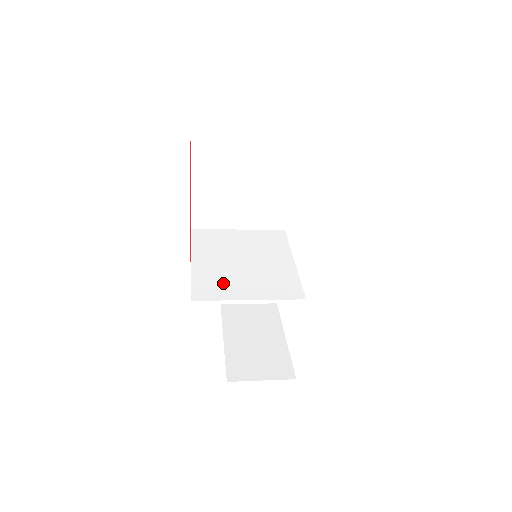
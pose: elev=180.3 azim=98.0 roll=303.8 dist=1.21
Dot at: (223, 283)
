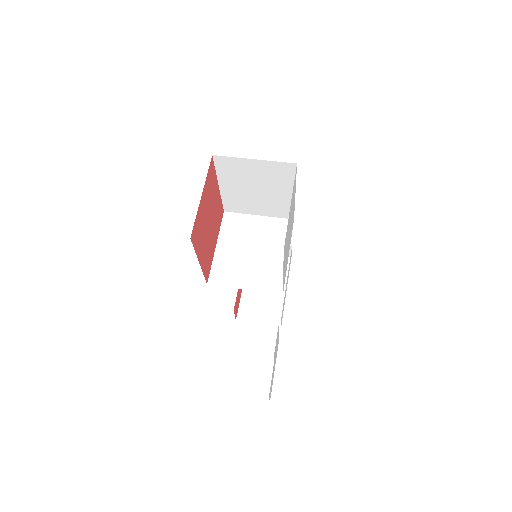
Dot at: (232, 271)
